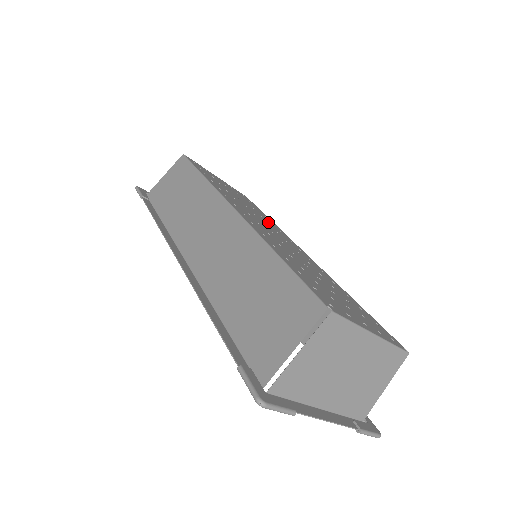
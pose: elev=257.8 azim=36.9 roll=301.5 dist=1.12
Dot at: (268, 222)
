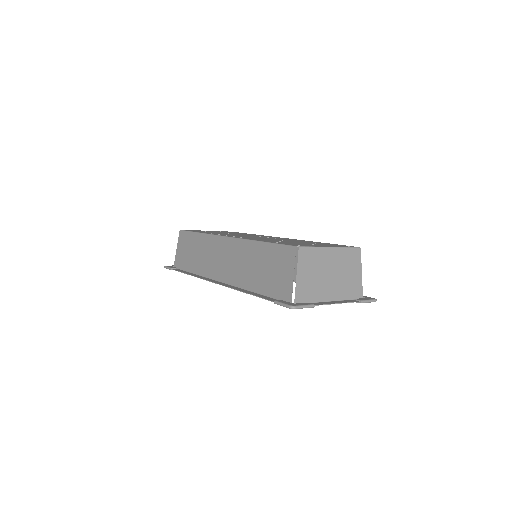
Dot at: (252, 235)
